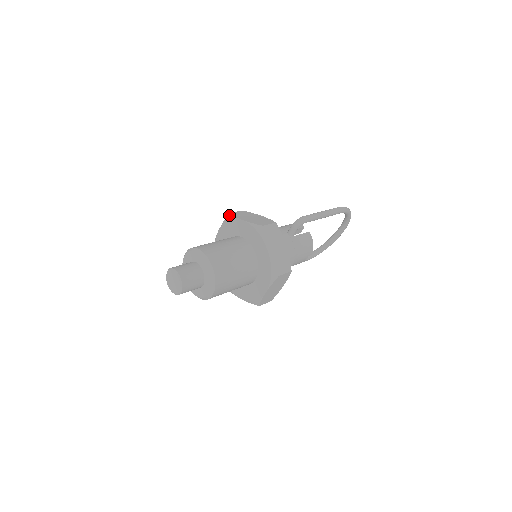
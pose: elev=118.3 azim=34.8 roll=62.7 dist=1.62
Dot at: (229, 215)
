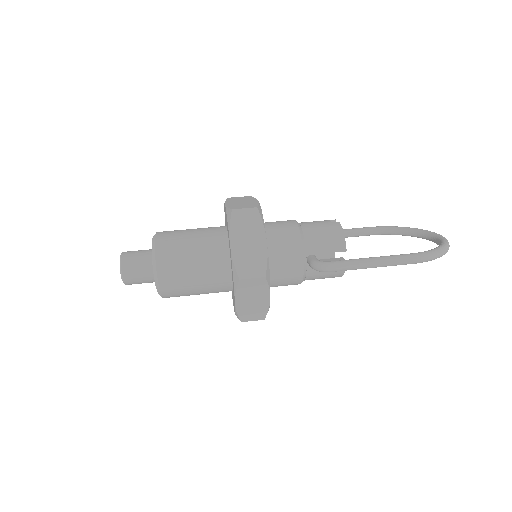
Dot at: (230, 213)
